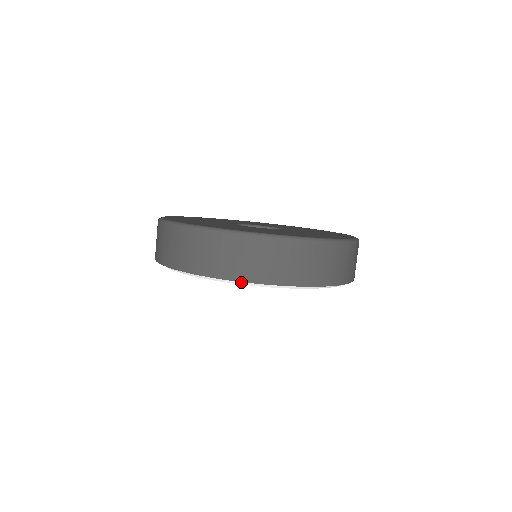
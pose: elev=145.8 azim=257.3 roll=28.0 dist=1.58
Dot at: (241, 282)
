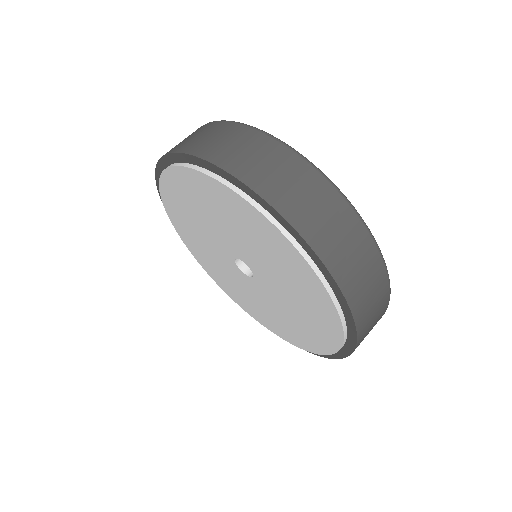
Dot at: (205, 171)
